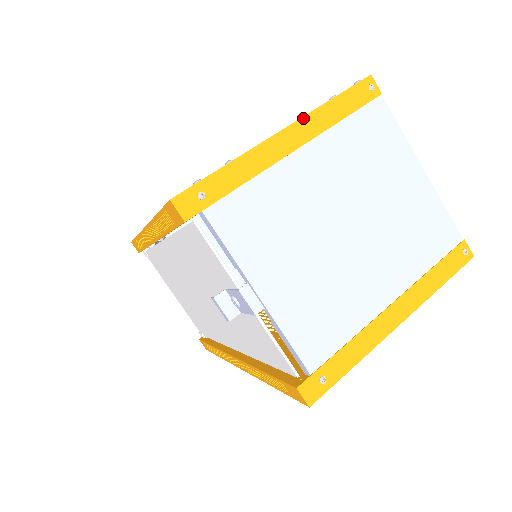
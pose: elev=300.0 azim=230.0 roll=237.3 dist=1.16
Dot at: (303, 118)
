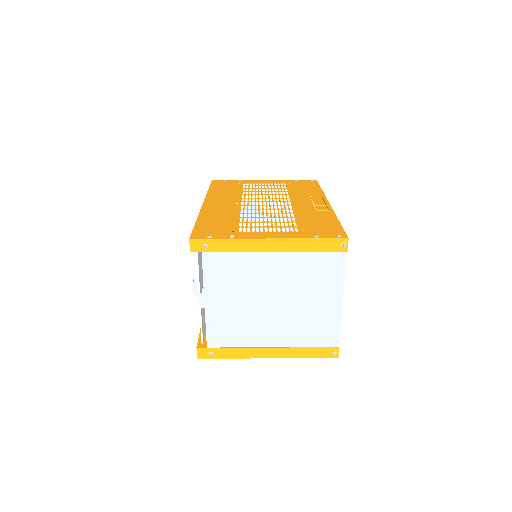
Dot at: (287, 239)
